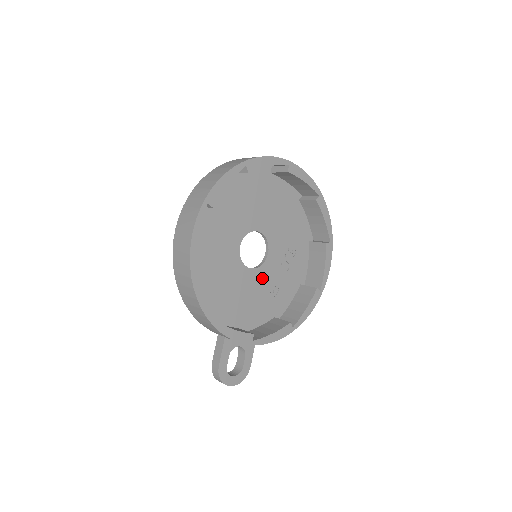
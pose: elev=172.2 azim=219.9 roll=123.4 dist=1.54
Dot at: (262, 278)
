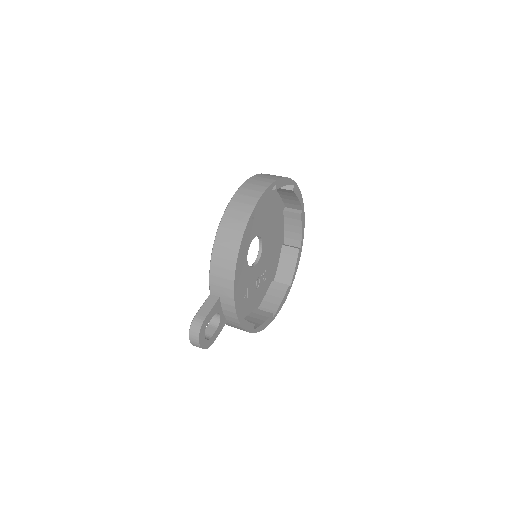
Dot at: (247, 278)
